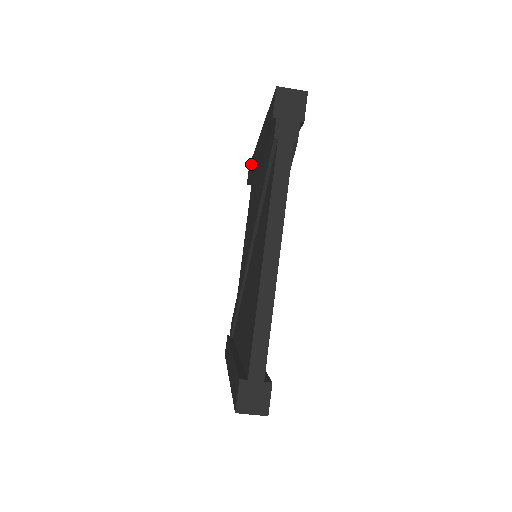
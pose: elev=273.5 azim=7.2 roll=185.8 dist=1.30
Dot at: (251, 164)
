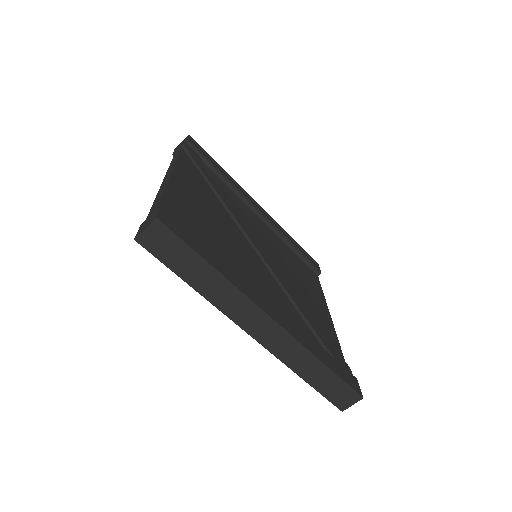
Dot at: occluded
